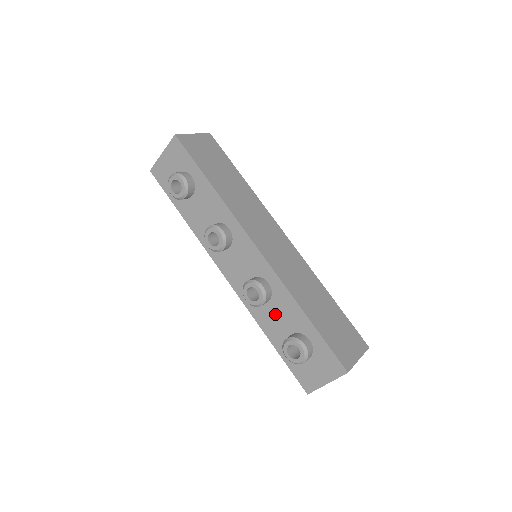
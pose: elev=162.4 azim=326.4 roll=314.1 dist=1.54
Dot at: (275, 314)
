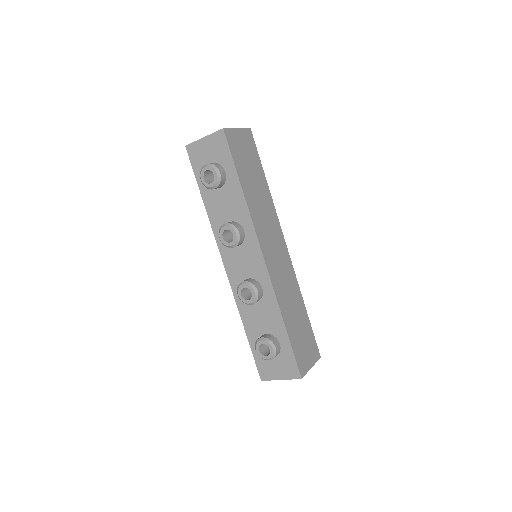
Dot at: (258, 313)
